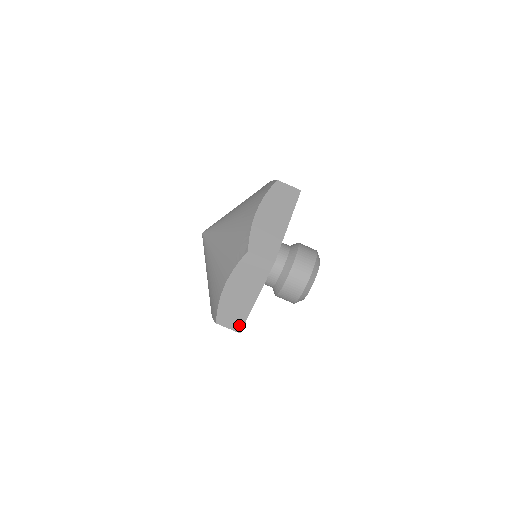
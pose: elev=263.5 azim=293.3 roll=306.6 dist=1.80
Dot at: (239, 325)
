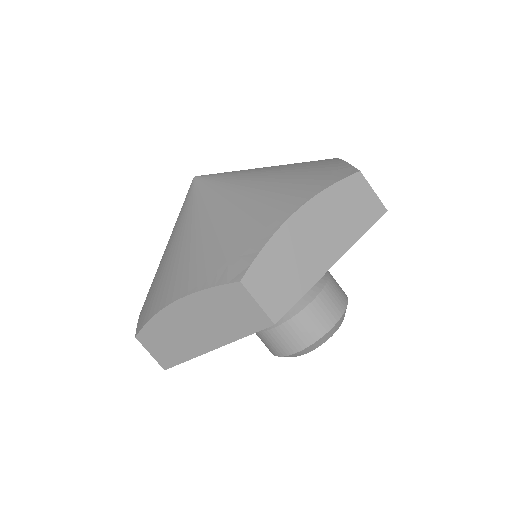
Dot at: (169, 360)
